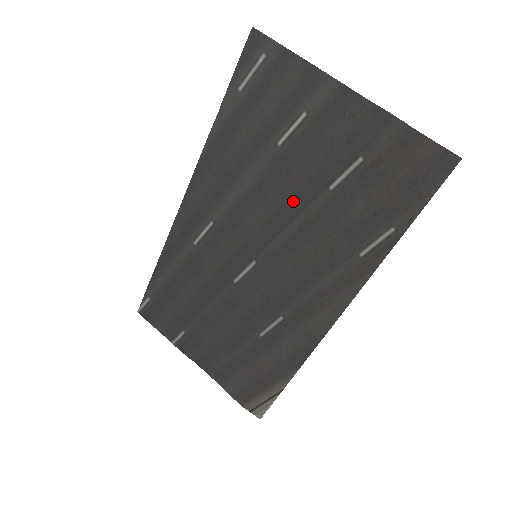
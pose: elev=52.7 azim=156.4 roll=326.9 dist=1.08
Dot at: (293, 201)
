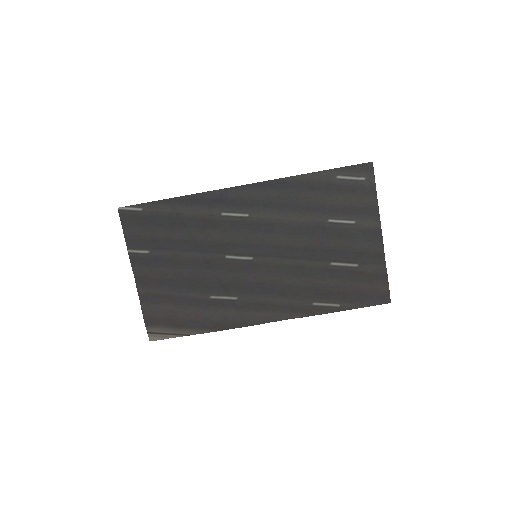
Dot at: (307, 251)
